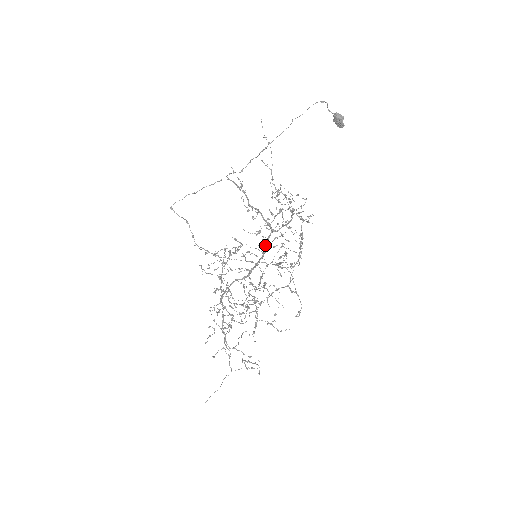
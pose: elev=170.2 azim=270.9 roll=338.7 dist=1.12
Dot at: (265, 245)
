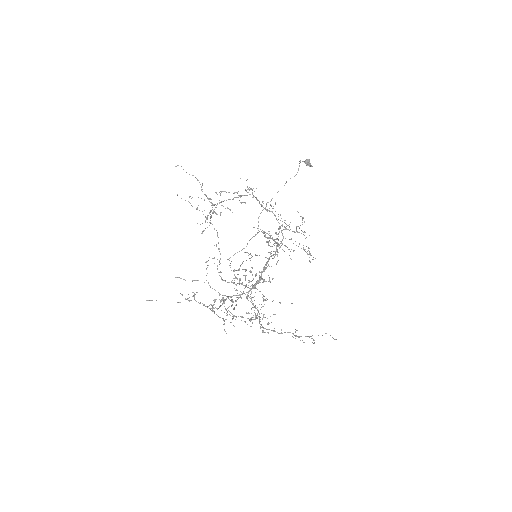
Dot at: occluded
